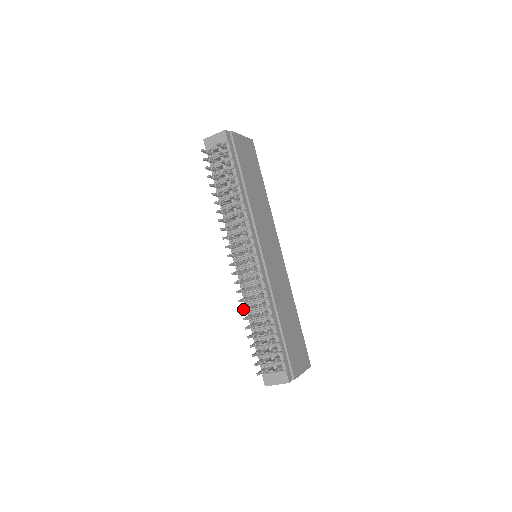
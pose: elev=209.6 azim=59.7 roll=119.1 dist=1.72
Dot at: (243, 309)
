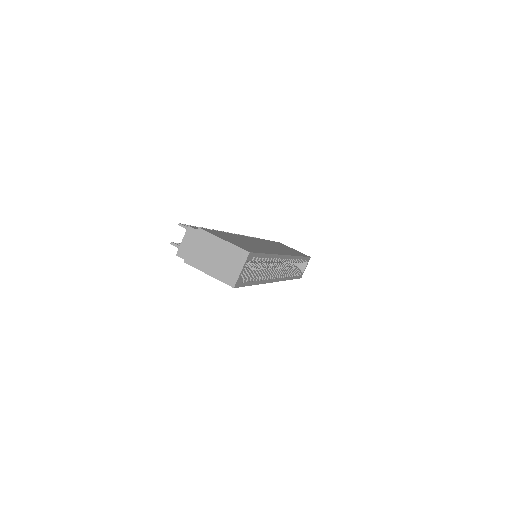
Dot at: occluded
